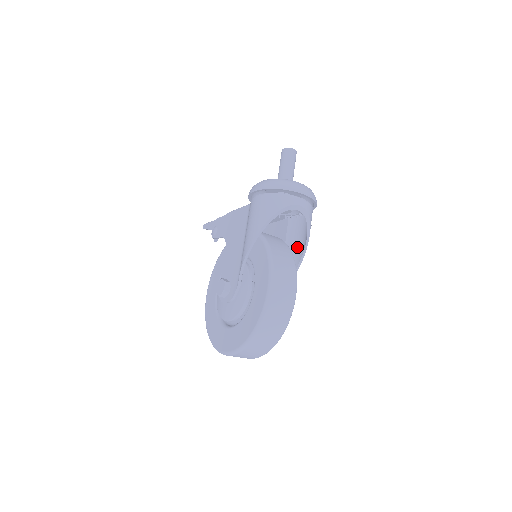
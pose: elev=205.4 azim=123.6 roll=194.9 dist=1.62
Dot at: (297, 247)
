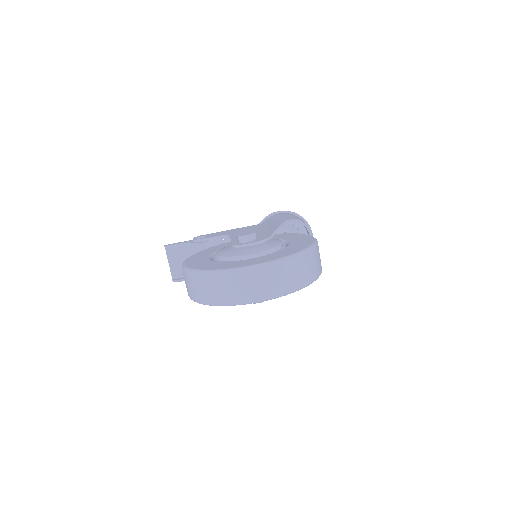
Dot at: occluded
